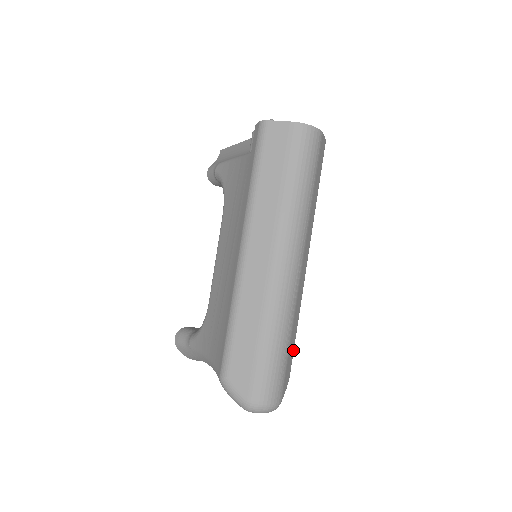
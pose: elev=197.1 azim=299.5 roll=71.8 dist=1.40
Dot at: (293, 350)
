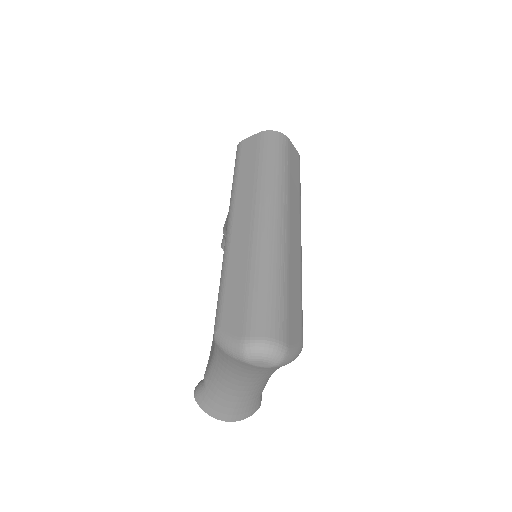
Dot at: (300, 310)
